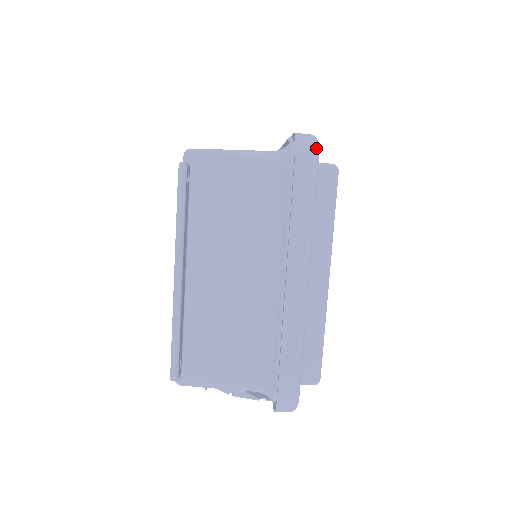
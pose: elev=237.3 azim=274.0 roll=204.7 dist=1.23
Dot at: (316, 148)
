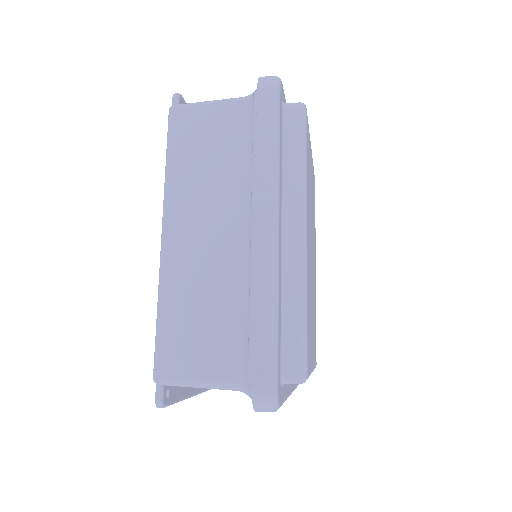
Dot at: (275, 409)
